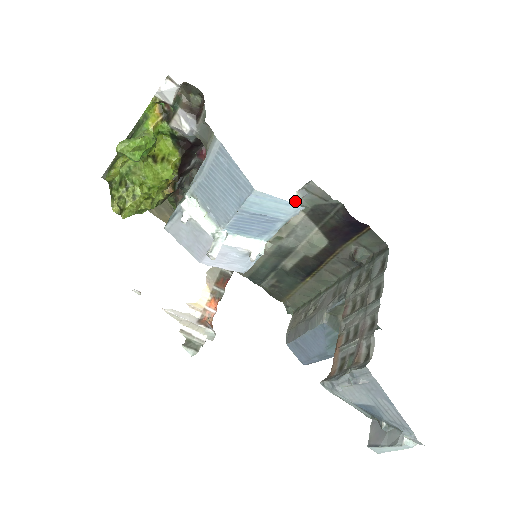
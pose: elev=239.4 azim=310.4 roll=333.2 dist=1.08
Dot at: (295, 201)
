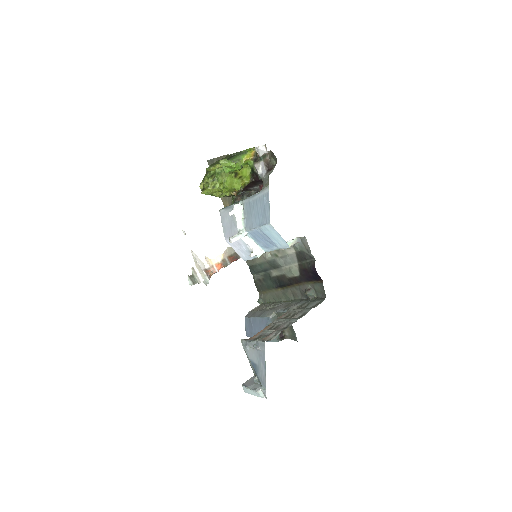
Dot at: (292, 242)
